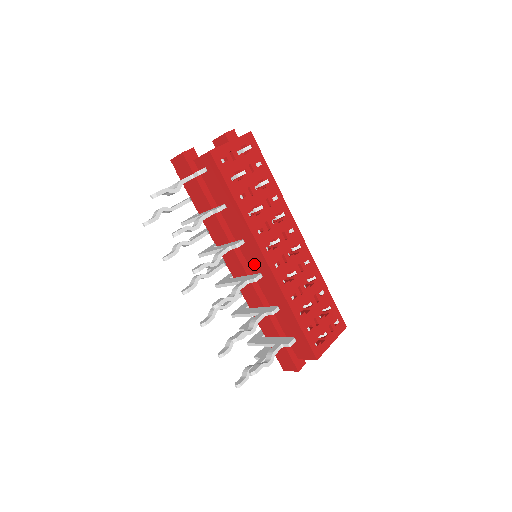
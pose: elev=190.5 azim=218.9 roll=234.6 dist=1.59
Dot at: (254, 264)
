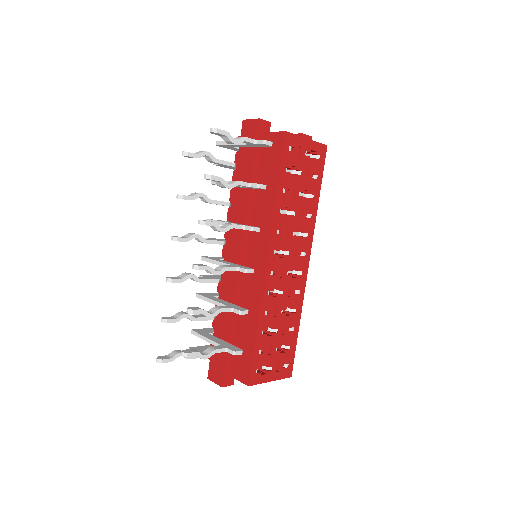
Dot at: (252, 259)
